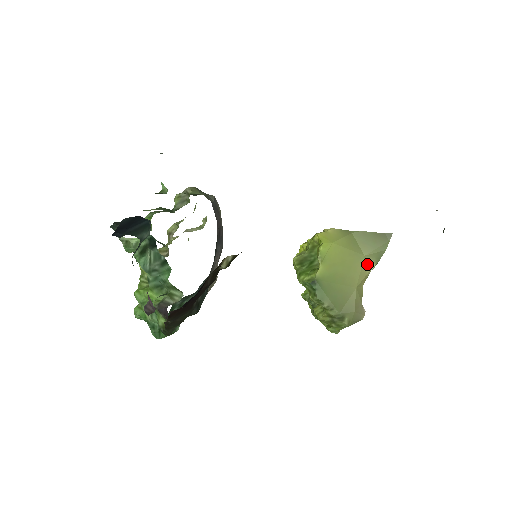
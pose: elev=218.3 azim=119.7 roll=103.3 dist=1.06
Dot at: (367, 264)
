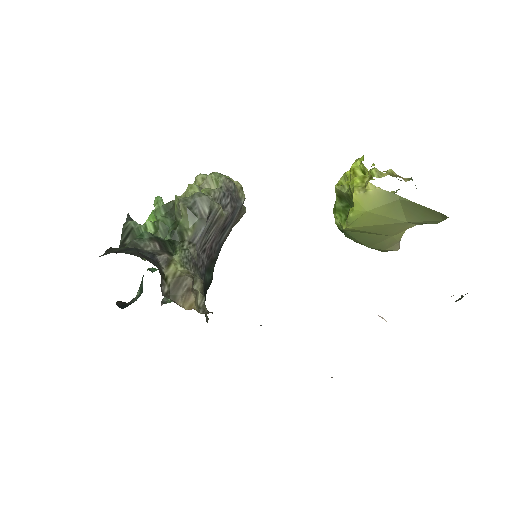
Dot at: (411, 224)
